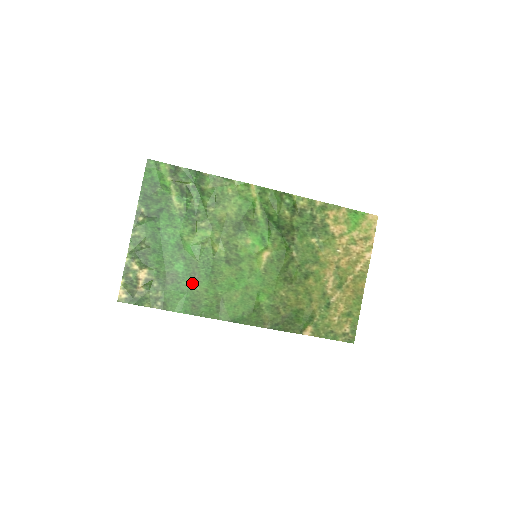
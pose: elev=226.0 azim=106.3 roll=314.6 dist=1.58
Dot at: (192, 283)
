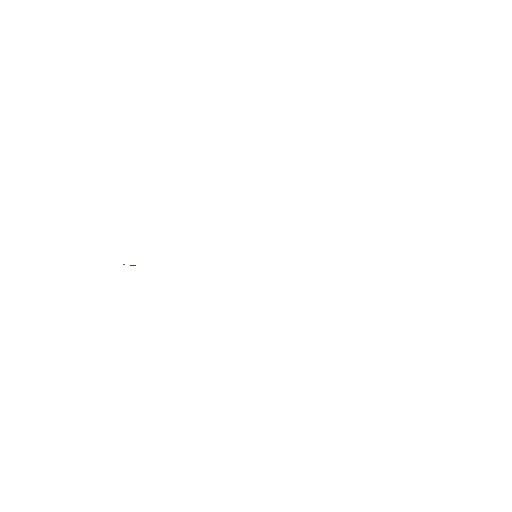
Dot at: occluded
